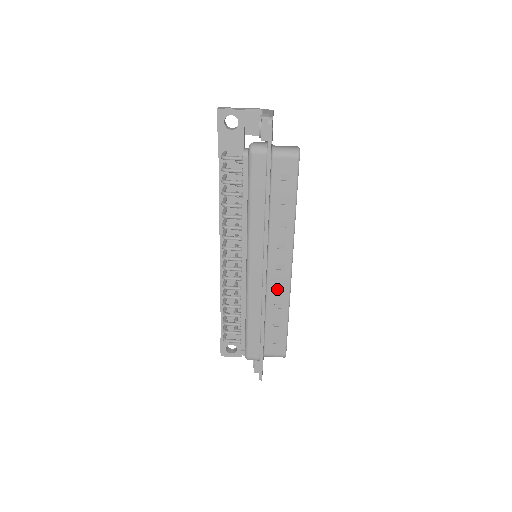
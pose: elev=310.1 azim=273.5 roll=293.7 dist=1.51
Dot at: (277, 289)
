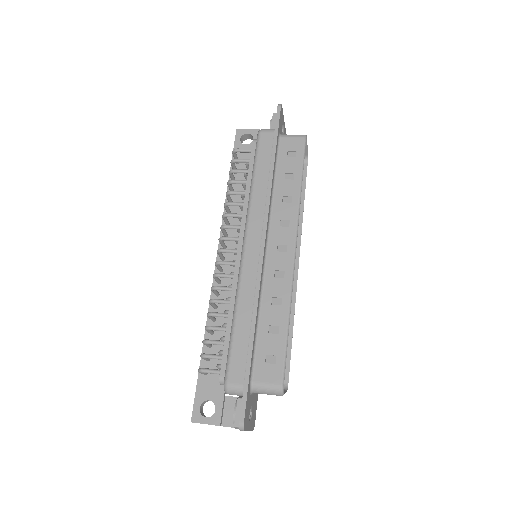
Dot at: (276, 277)
